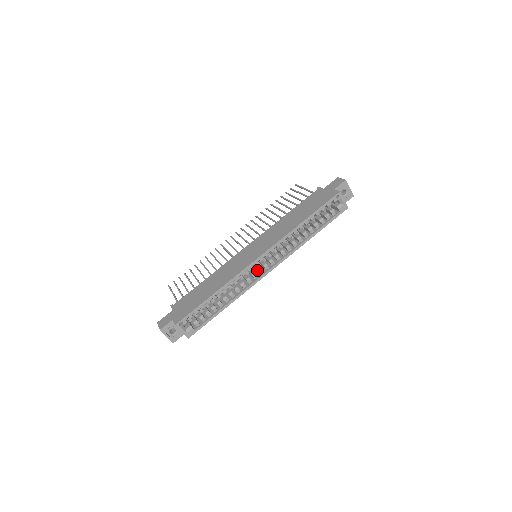
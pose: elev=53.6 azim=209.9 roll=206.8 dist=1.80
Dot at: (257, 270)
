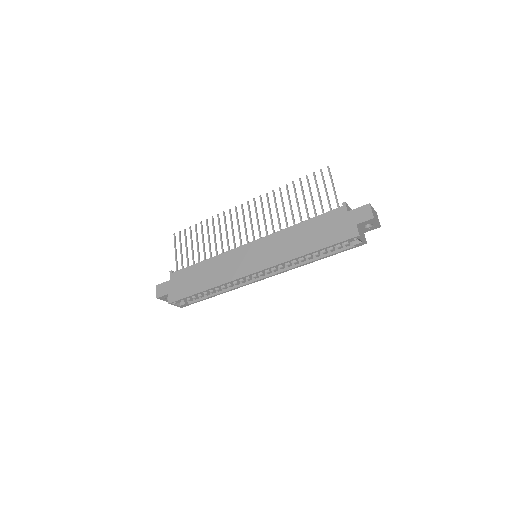
Dot at: occluded
